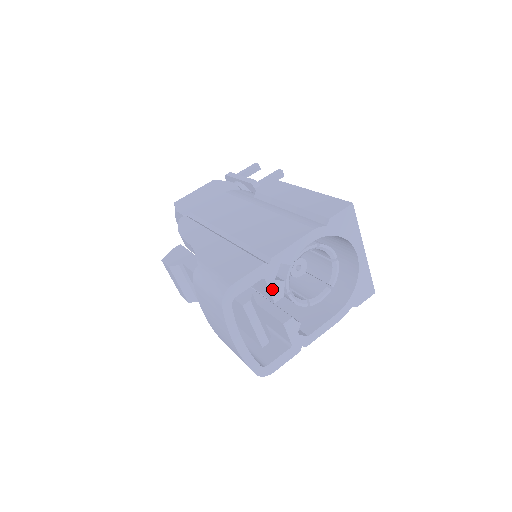
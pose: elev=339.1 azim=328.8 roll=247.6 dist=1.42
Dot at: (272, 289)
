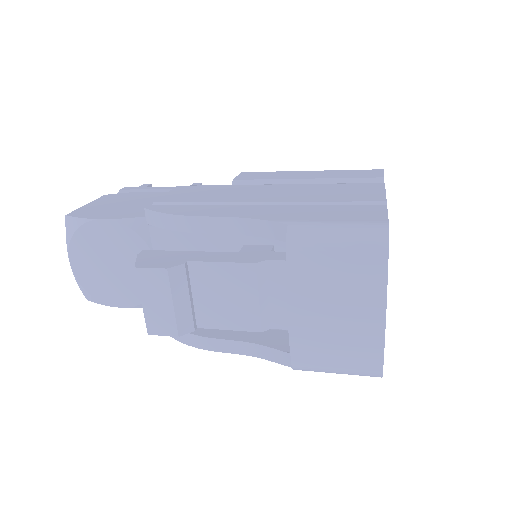
Dot at: occluded
